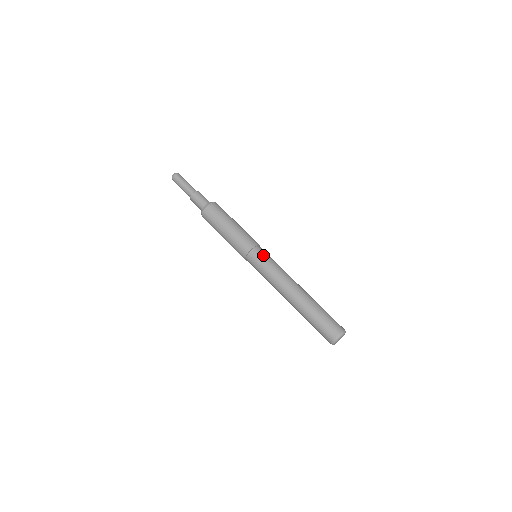
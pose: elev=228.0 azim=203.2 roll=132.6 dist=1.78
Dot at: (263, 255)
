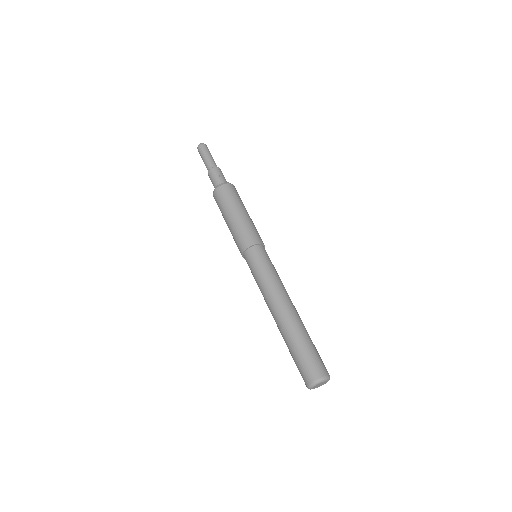
Dot at: (258, 258)
